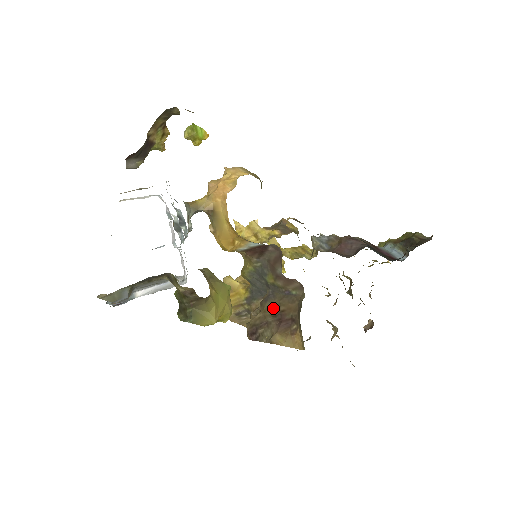
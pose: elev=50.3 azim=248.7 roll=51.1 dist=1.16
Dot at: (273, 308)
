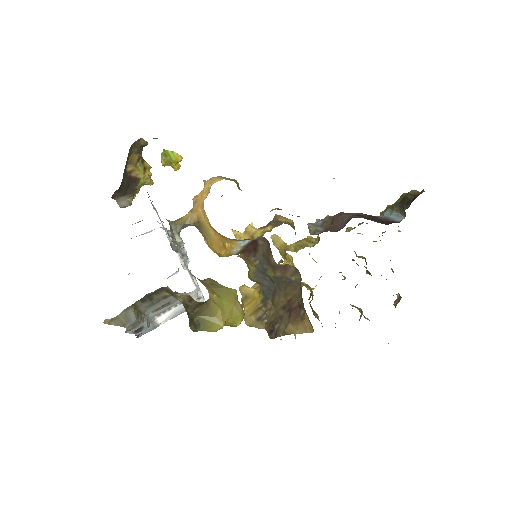
Dot at: (281, 301)
